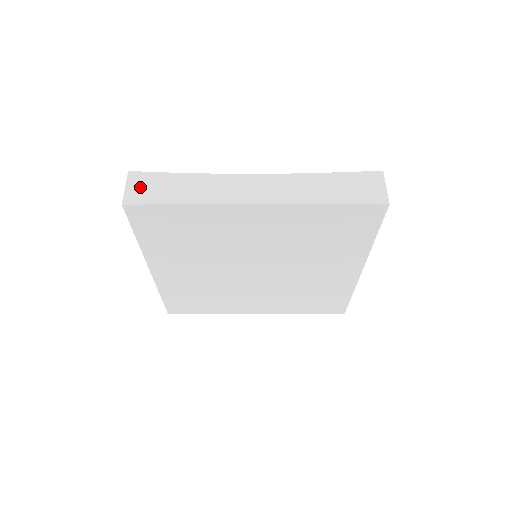
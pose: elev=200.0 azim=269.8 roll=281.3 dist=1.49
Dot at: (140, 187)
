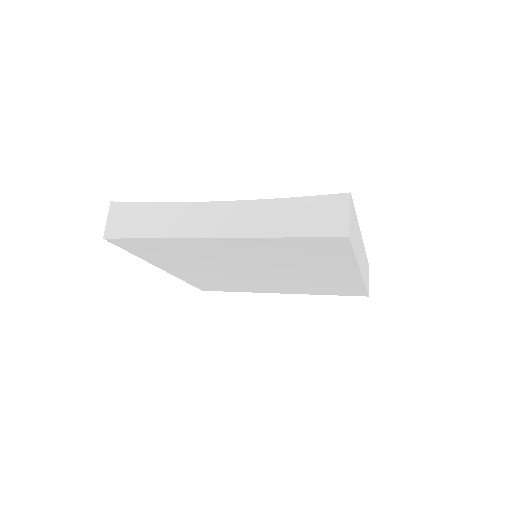
Dot at: (118, 219)
